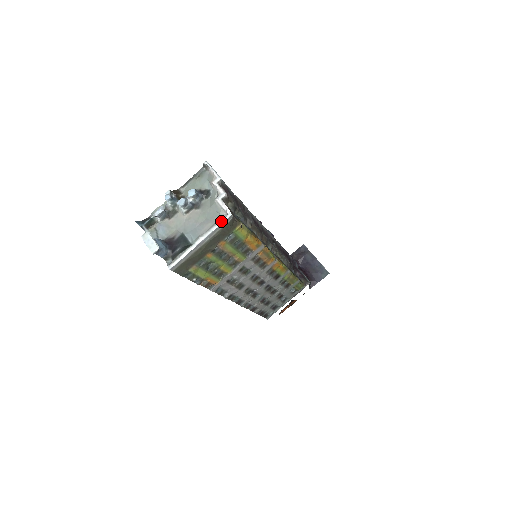
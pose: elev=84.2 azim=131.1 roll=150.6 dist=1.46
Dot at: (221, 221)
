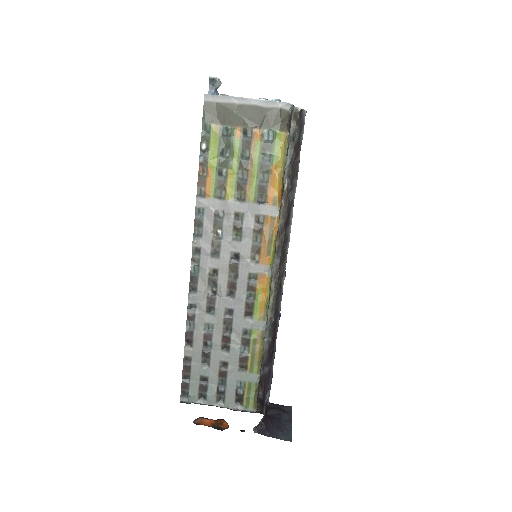
Dot at: (279, 102)
